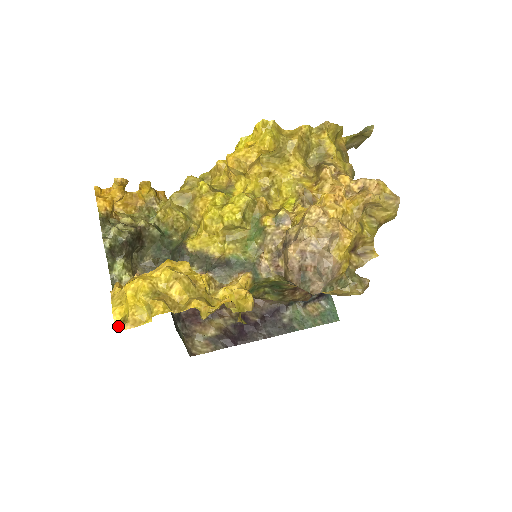
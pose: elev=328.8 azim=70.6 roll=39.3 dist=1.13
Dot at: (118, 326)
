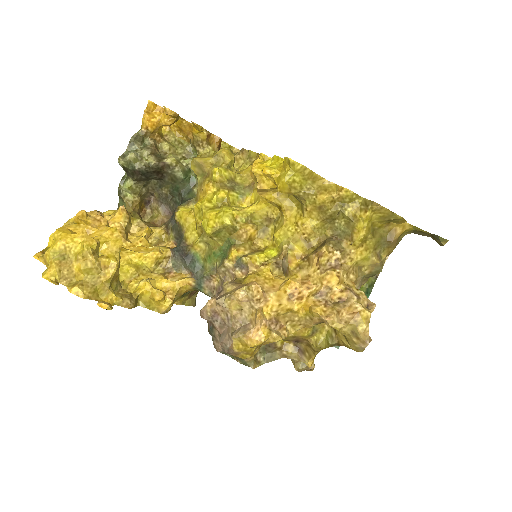
Dot at: (40, 253)
